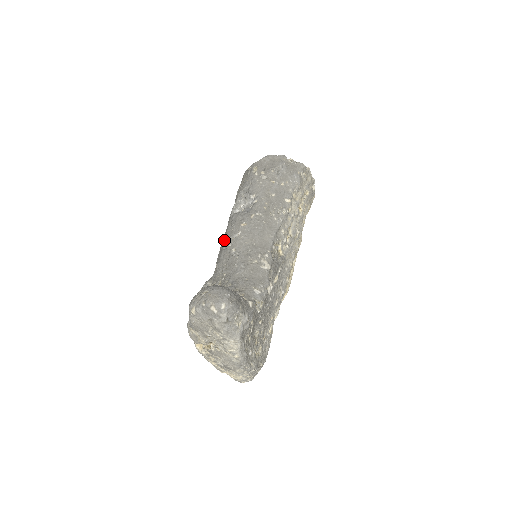
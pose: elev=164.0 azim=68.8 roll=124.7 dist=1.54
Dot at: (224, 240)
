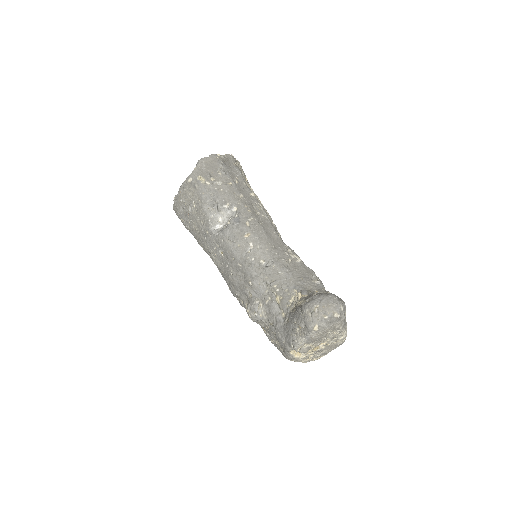
Dot at: (238, 258)
